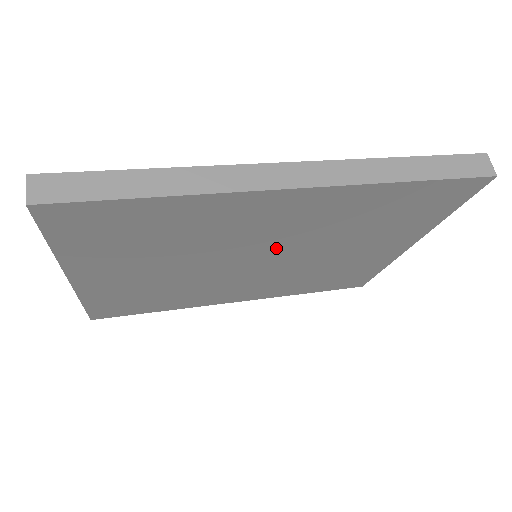
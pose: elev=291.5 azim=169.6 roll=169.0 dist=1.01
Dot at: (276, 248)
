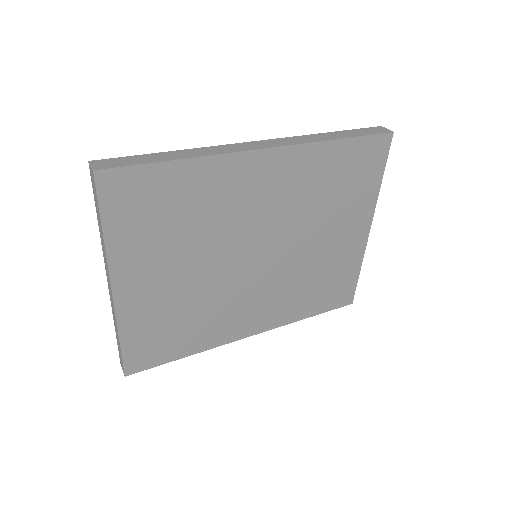
Dot at: (269, 233)
